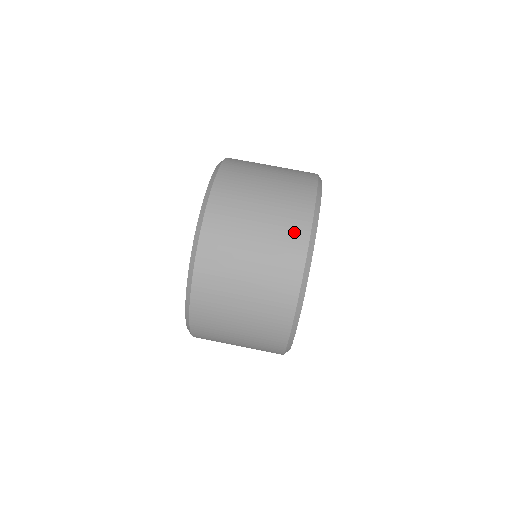
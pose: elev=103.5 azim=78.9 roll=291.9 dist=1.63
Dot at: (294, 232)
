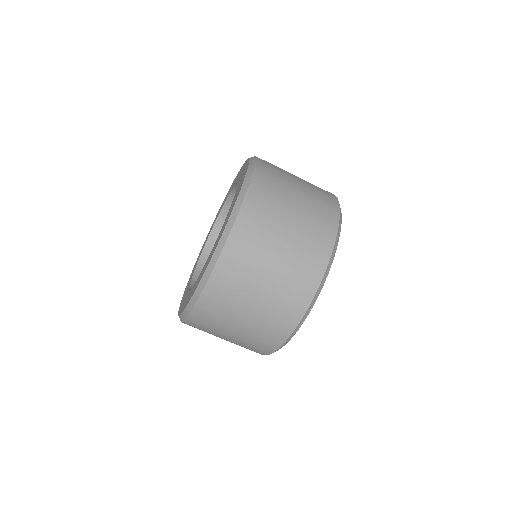
Dot at: (306, 278)
